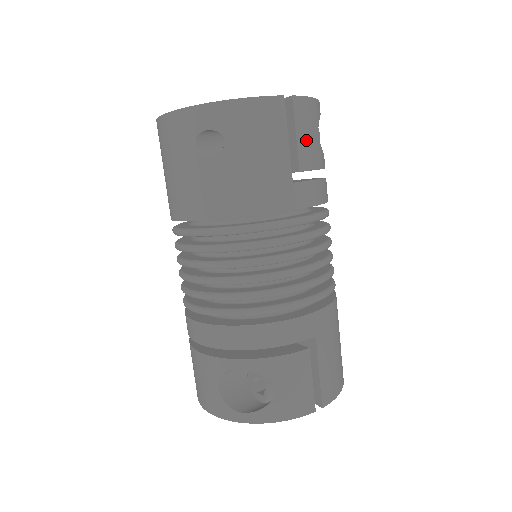
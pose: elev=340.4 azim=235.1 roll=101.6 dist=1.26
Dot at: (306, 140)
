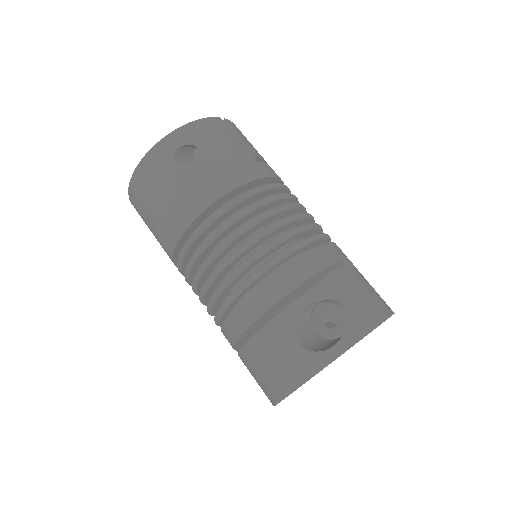
Dot at: (248, 142)
